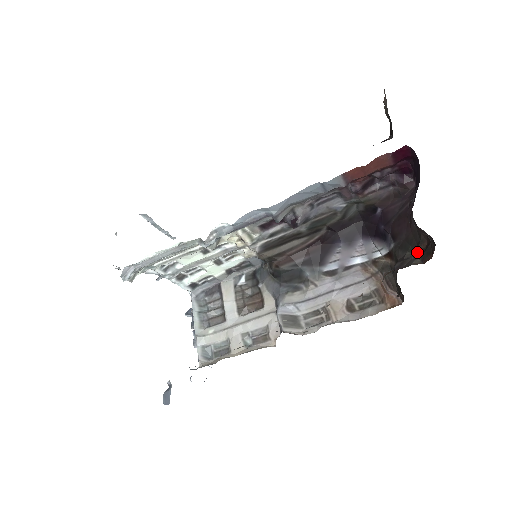
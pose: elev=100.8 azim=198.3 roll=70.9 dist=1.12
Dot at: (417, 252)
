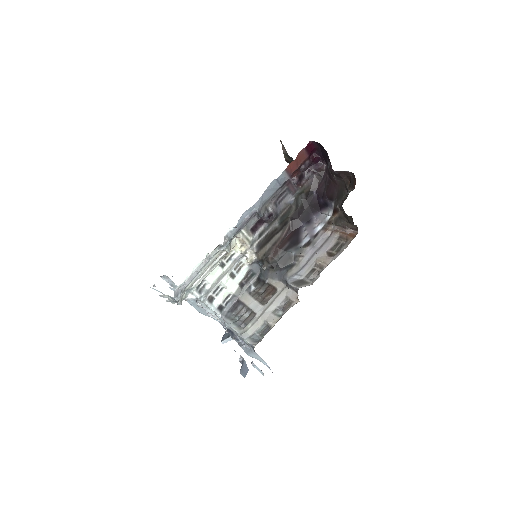
Dot at: (348, 189)
